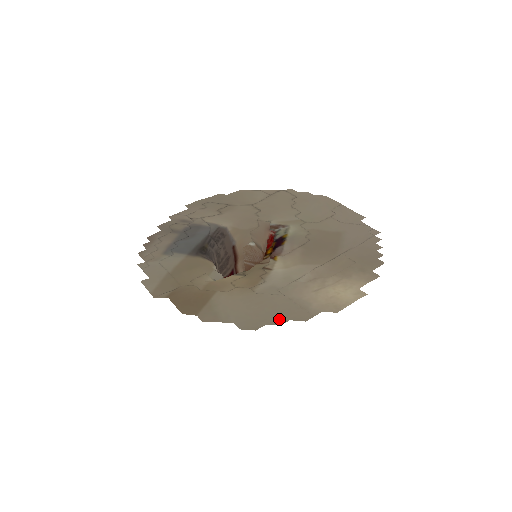
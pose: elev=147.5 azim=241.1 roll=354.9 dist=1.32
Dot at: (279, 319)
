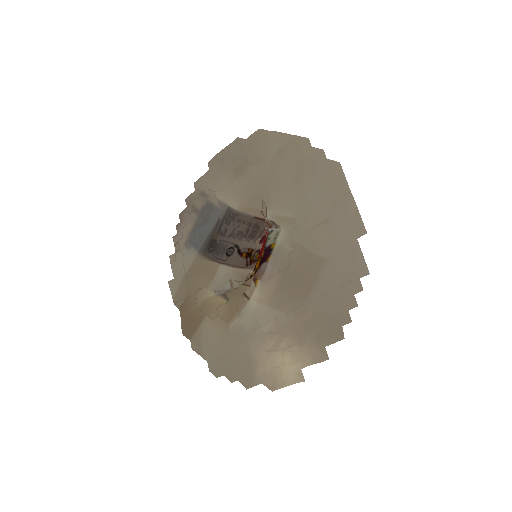
Dot at: (233, 374)
